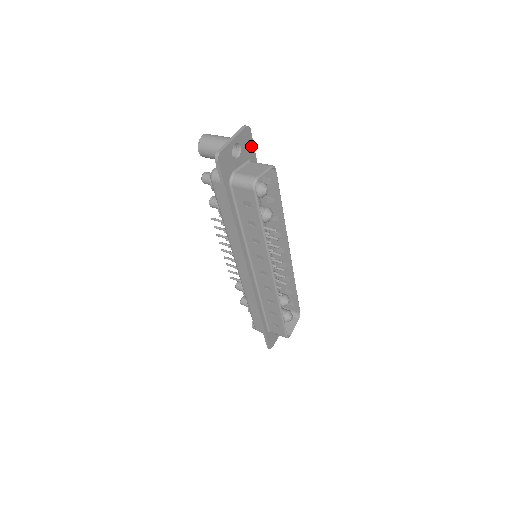
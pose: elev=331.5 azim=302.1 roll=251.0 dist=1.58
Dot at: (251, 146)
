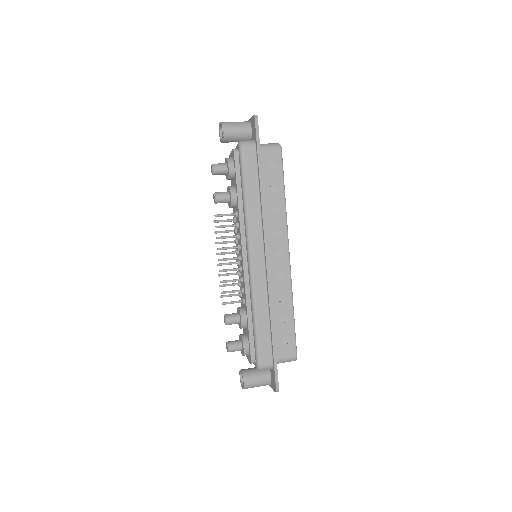
Dot at: occluded
